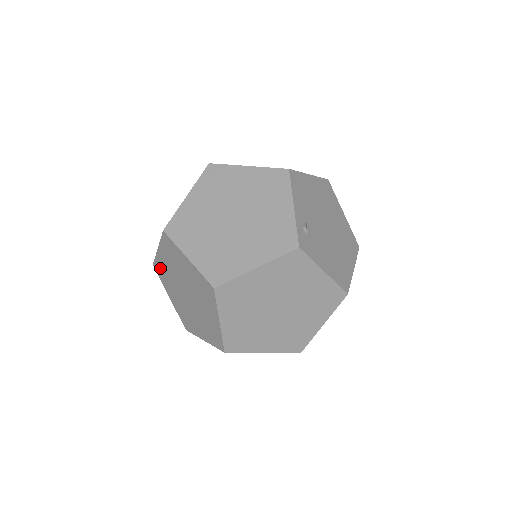
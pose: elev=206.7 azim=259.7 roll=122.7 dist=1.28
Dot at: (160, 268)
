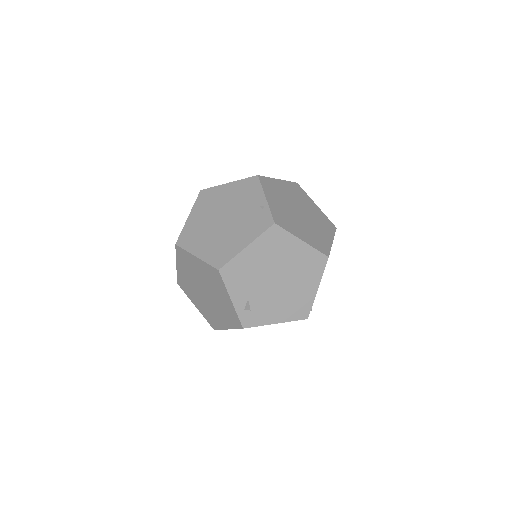
Dot at: occluded
